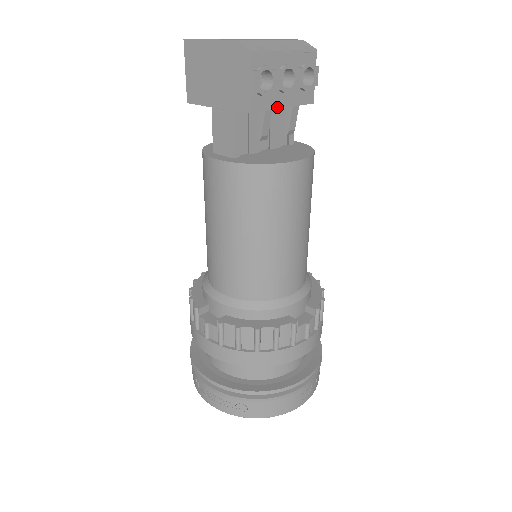
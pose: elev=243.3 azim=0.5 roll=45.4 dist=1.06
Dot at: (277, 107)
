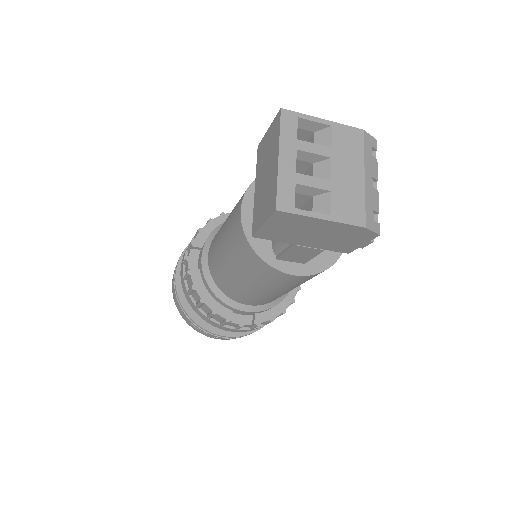
Dot at: occluded
